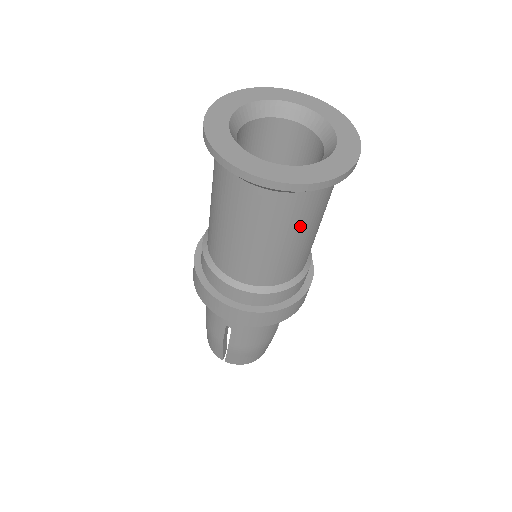
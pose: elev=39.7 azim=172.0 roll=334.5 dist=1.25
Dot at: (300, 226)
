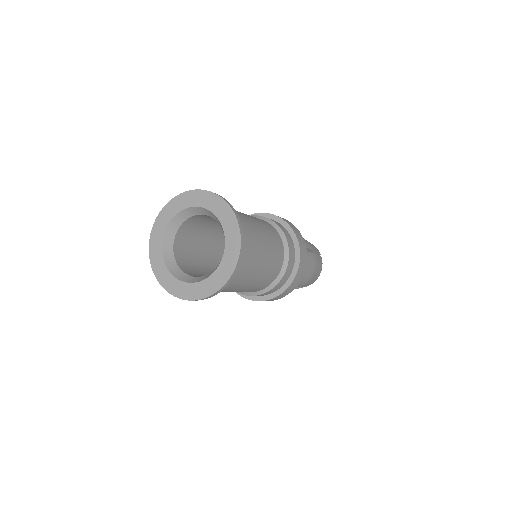
Dot at: (254, 261)
